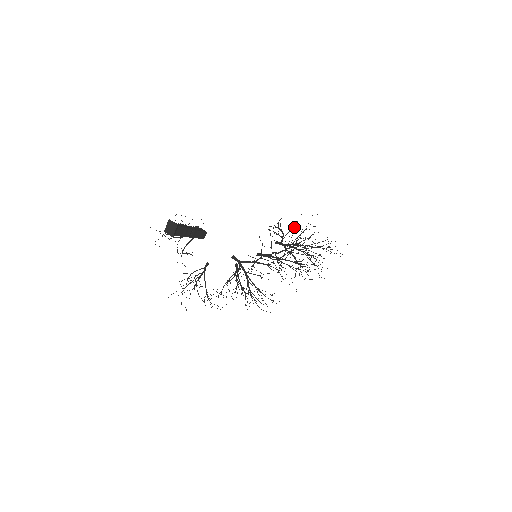
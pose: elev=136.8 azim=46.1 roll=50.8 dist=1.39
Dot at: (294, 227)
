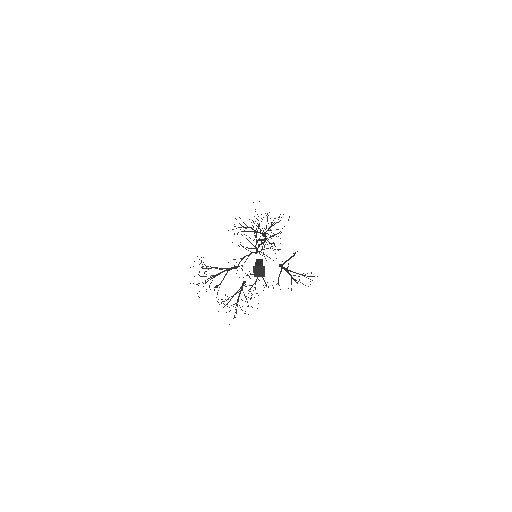
Dot at: occluded
